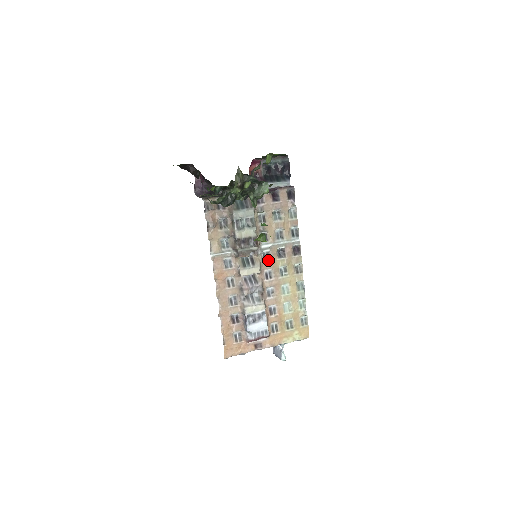
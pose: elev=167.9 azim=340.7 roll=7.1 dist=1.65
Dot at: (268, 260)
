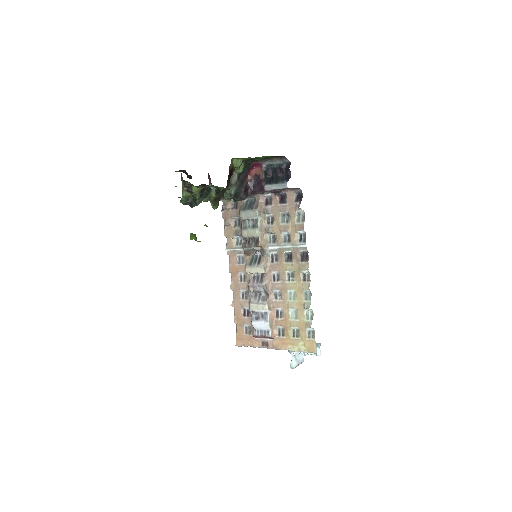
Dot at: (275, 262)
